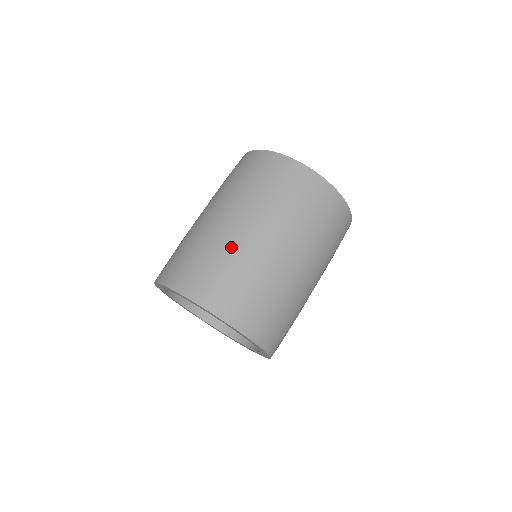
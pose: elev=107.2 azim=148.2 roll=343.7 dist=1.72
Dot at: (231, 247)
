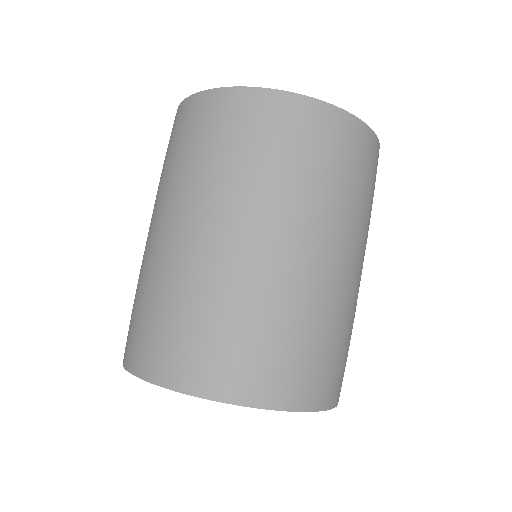
Dot at: (225, 282)
